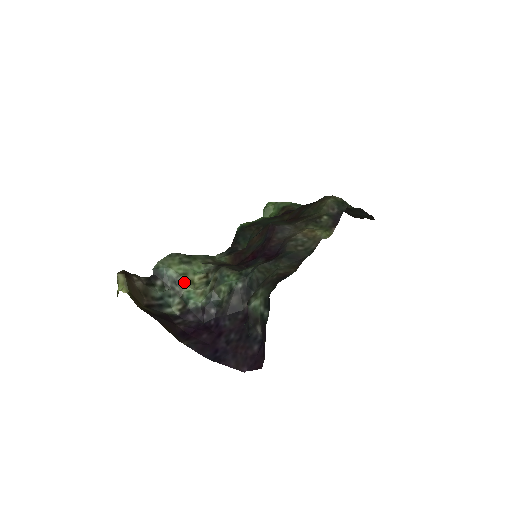
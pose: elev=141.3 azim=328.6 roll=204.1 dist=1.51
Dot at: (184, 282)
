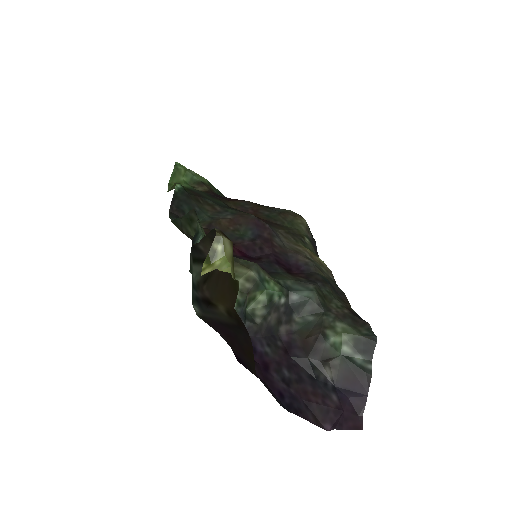
Dot at: occluded
